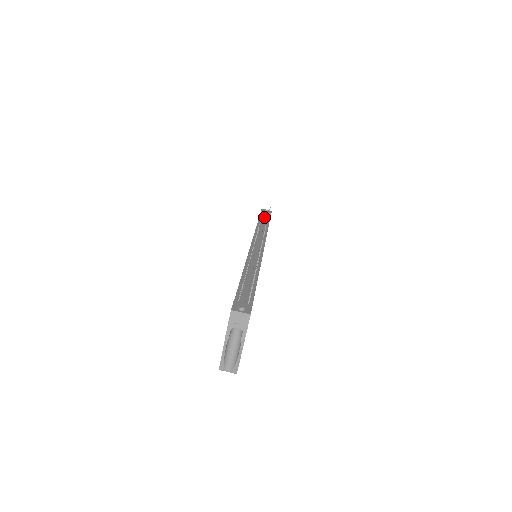
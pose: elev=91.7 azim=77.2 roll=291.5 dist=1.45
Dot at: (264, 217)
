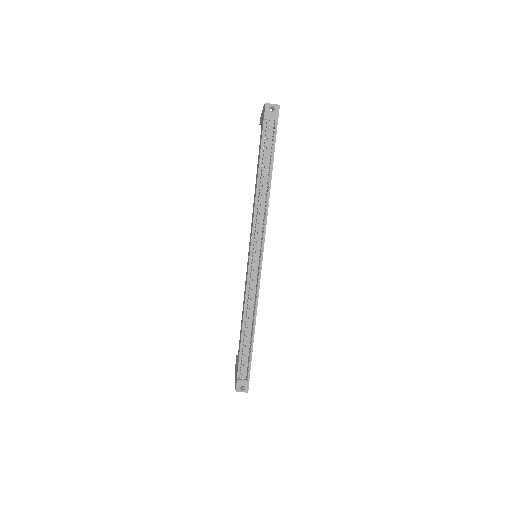
Dot at: (267, 149)
